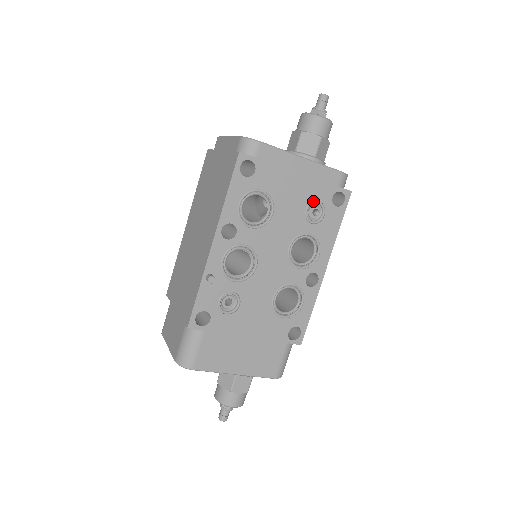
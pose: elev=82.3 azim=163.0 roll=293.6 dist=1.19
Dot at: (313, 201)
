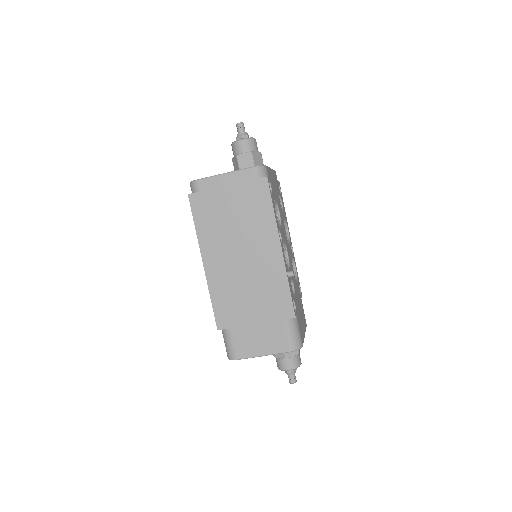
Dot at: (279, 196)
